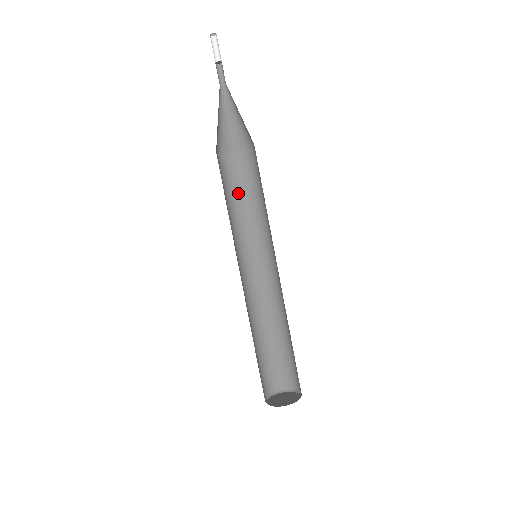
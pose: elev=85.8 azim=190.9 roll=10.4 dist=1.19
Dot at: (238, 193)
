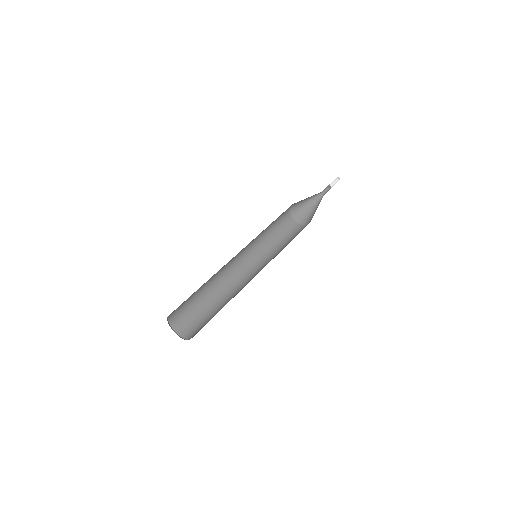
Dot at: (282, 238)
